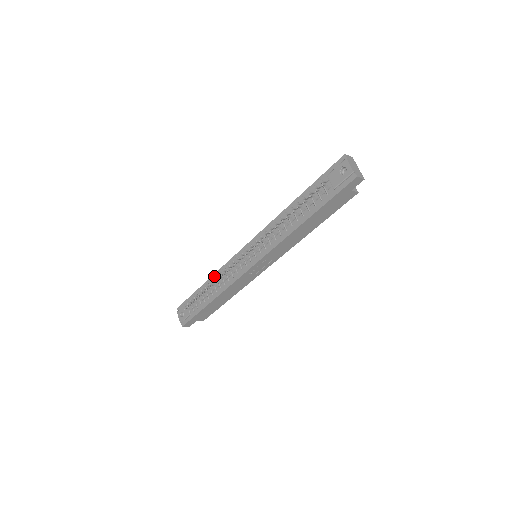
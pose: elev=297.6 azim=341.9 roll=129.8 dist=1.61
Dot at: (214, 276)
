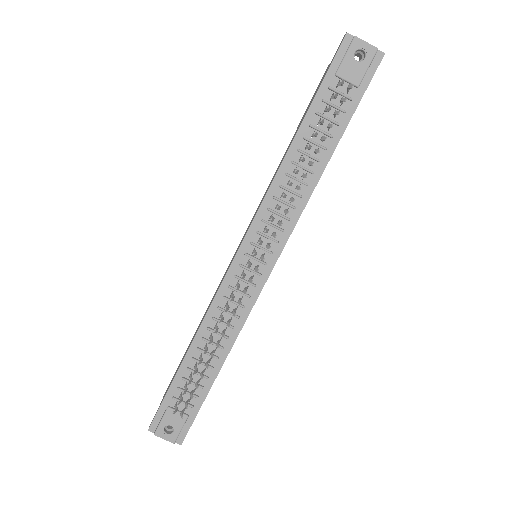
Dot at: (200, 332)
